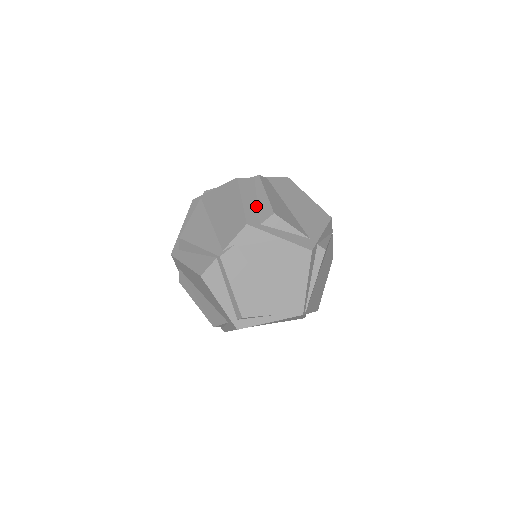
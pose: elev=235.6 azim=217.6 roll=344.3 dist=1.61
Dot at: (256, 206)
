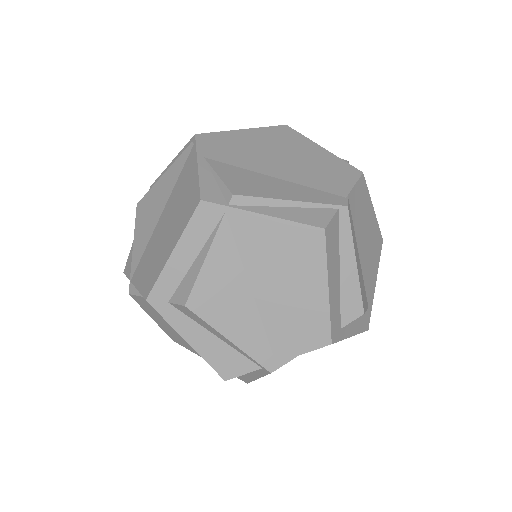
Dot at: (339, 289)
